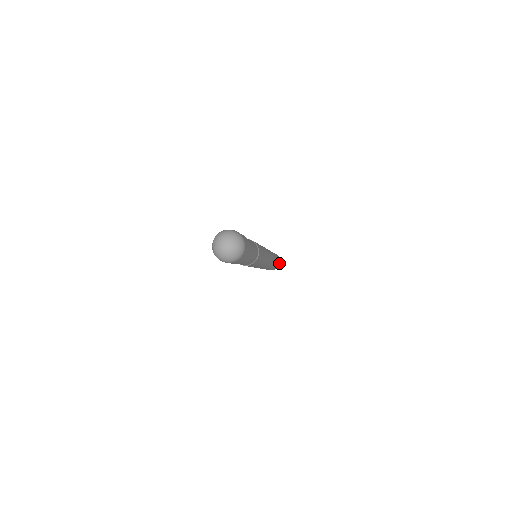
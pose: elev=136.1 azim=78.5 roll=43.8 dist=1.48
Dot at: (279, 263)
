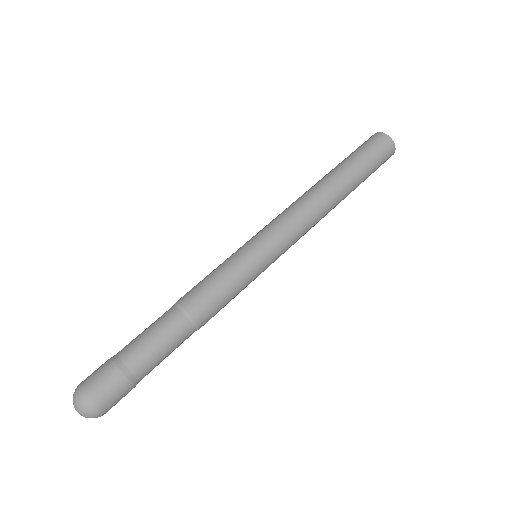
Dot at: (386, 160)
